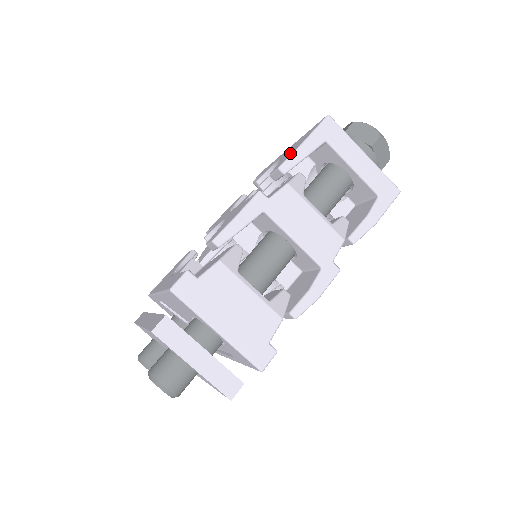
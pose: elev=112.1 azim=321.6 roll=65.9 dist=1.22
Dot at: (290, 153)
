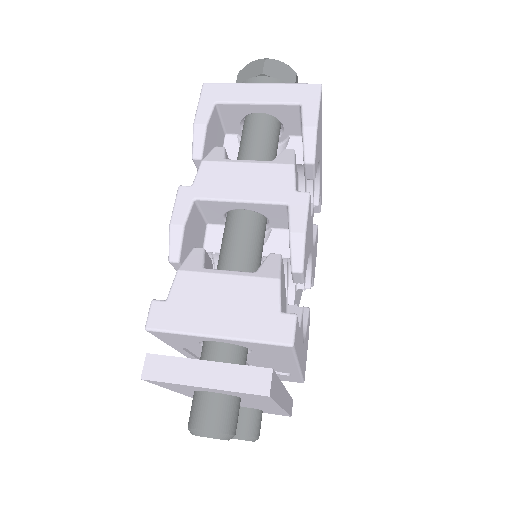
Dot at: occluded
